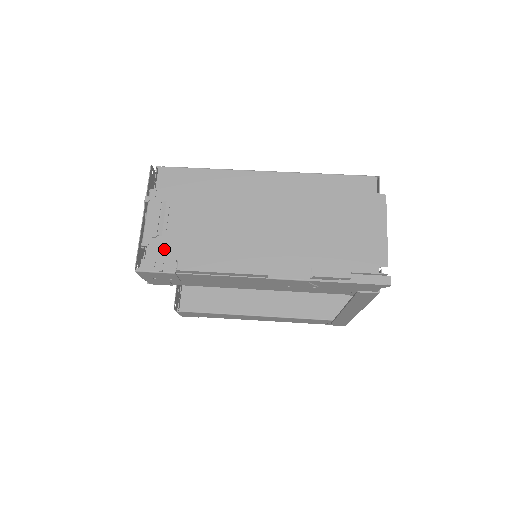
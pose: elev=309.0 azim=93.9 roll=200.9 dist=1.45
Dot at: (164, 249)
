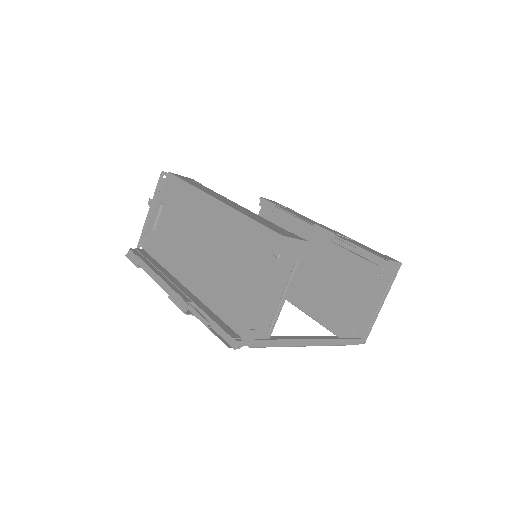
Dot at: (153, 242)
